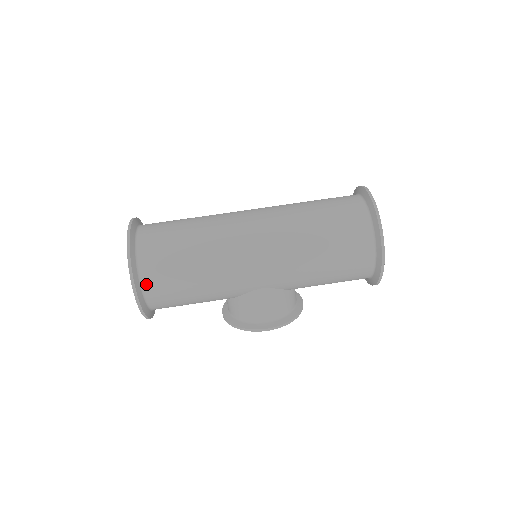
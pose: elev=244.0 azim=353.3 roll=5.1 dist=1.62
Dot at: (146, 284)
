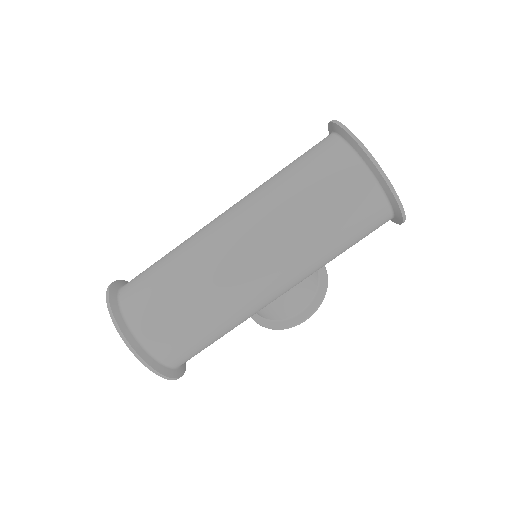
Dot at: (167, 360)
